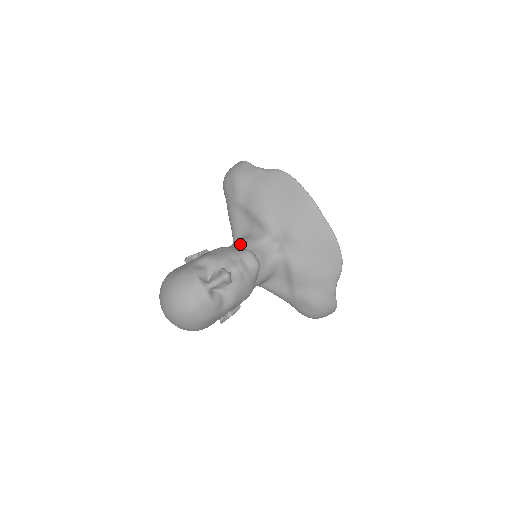
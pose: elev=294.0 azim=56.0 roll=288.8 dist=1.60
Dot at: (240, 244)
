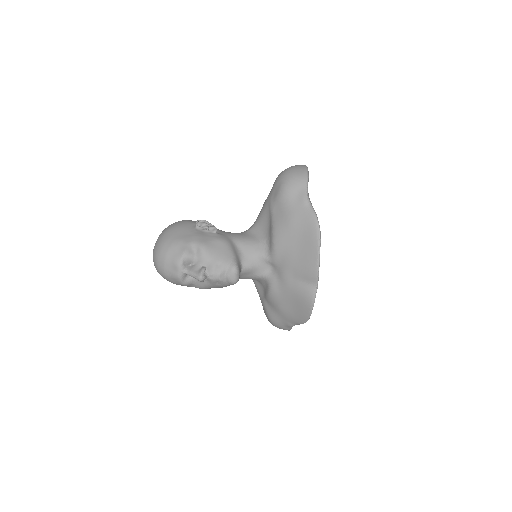
Dot at: (245, 244)
